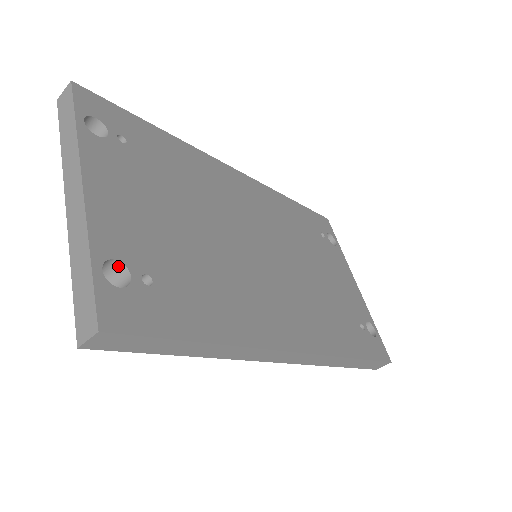
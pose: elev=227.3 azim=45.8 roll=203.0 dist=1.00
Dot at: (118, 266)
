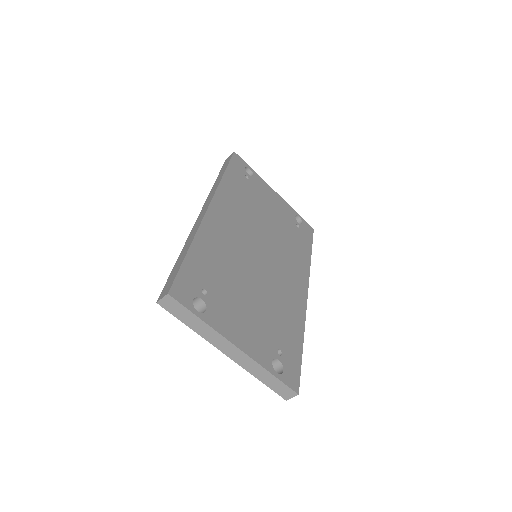
Dot at: (271, 361)
